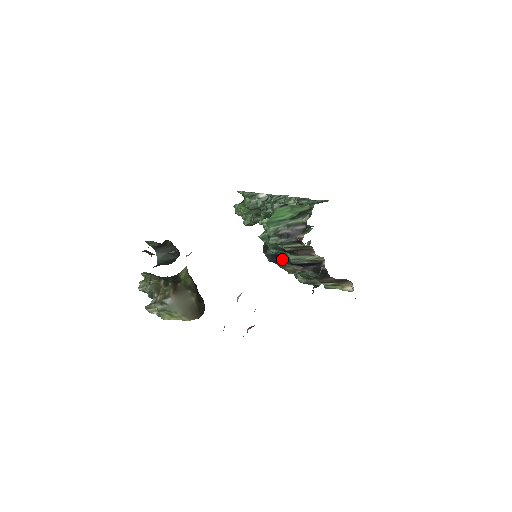
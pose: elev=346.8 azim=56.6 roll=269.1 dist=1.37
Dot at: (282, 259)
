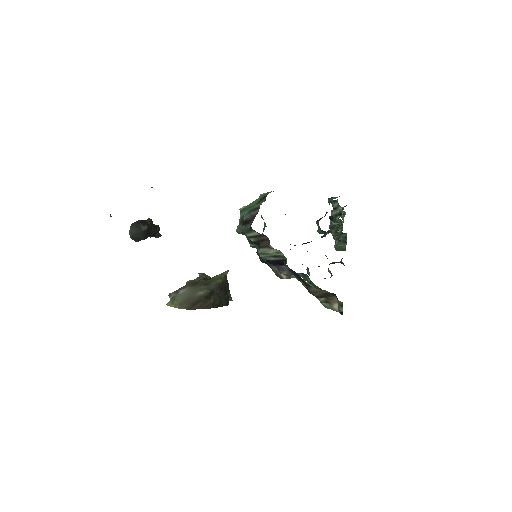
Dot at: occluded
